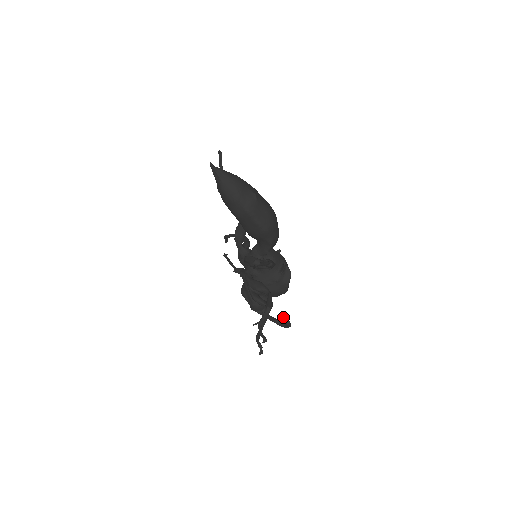
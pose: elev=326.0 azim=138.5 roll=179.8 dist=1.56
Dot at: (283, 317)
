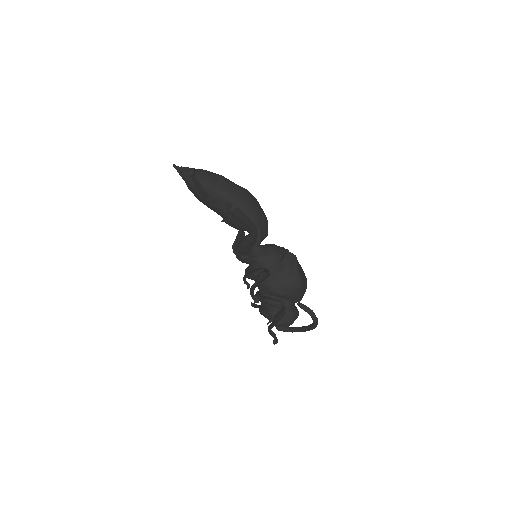
Dot at: (299, 303)
